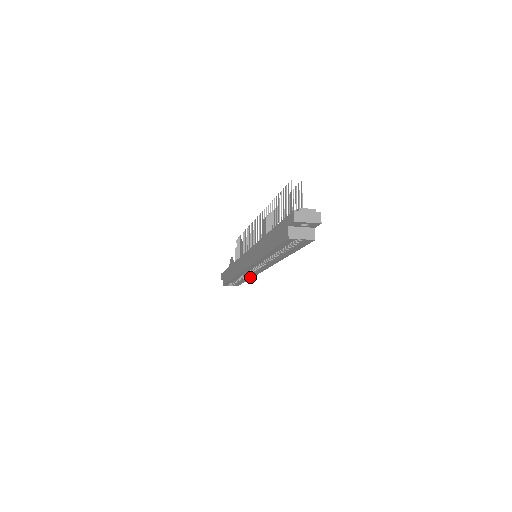
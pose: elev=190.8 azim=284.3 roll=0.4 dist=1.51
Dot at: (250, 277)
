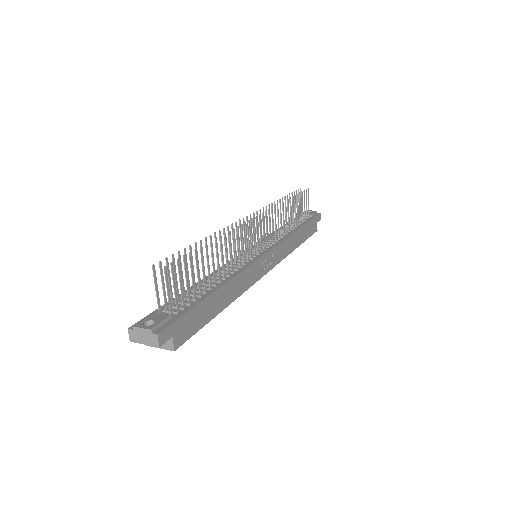
Dot at: (290, 251)
